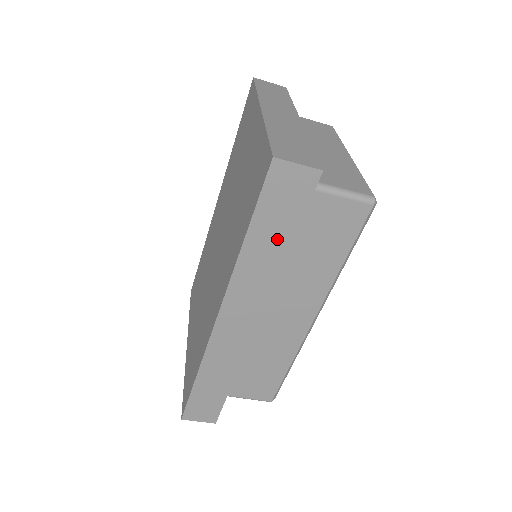
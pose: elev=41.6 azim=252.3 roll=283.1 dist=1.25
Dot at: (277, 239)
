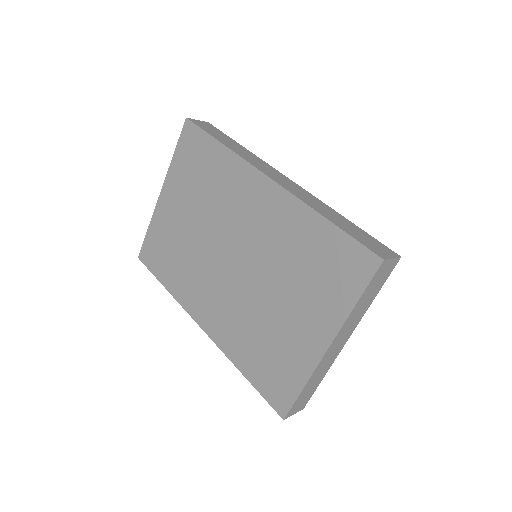
Dot at: occluded
